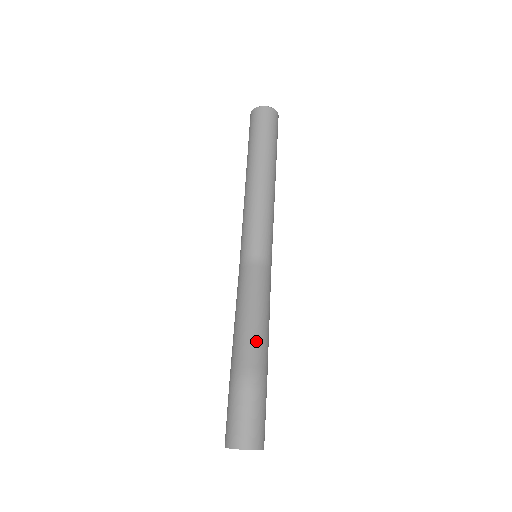
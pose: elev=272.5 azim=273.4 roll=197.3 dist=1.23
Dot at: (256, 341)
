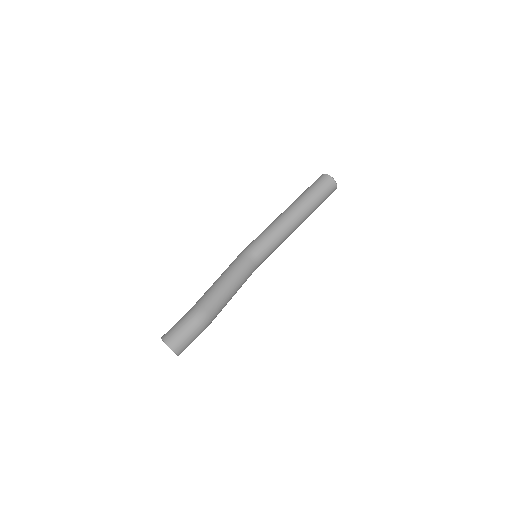
Dot at: (221, 303)
